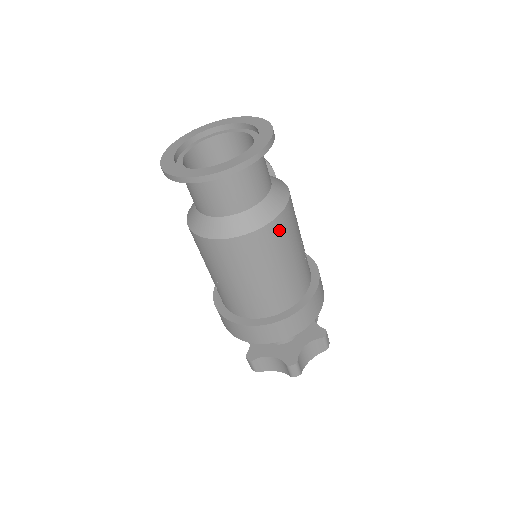
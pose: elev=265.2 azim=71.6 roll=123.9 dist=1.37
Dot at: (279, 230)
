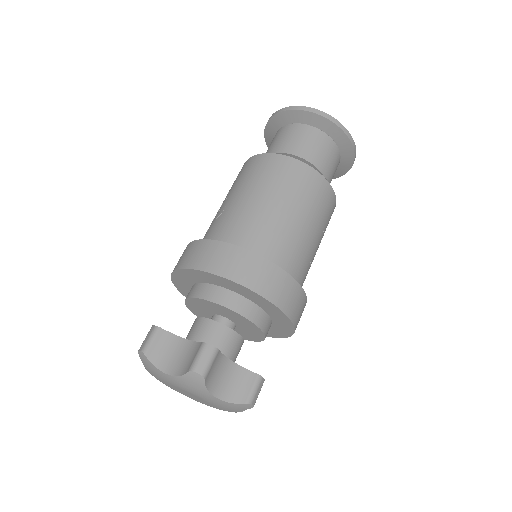
Dot at: (321, 191)
